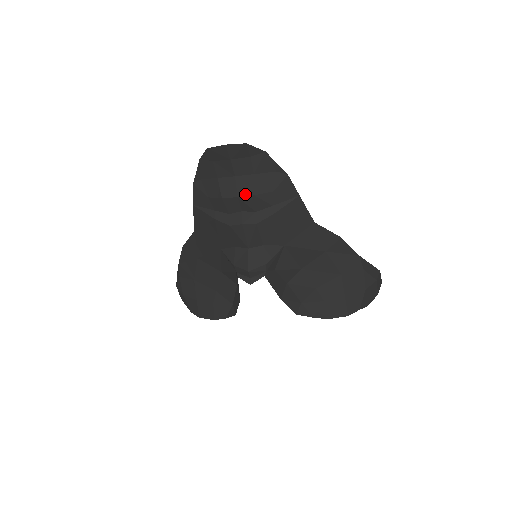
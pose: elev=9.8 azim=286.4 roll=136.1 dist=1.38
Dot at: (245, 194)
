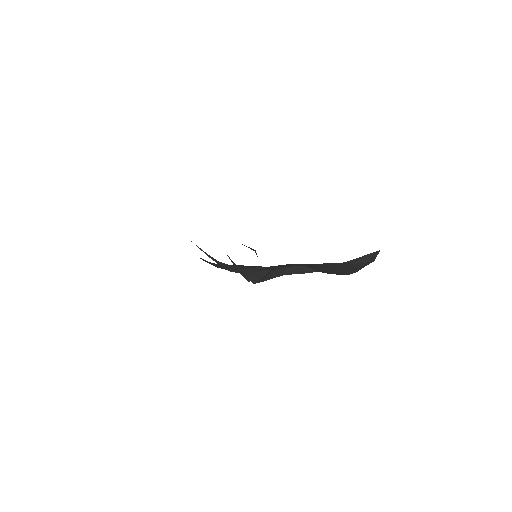
Dot at: (222, 268)
